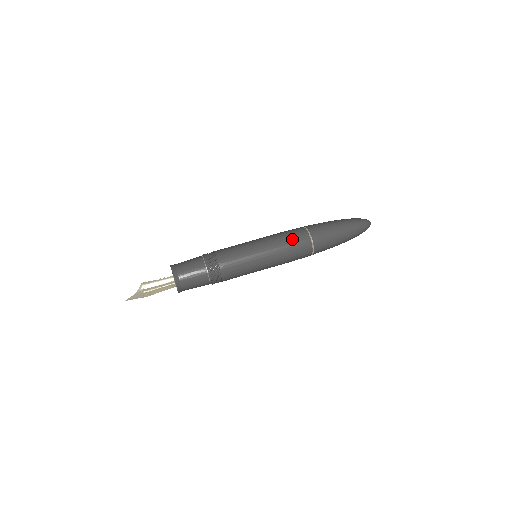
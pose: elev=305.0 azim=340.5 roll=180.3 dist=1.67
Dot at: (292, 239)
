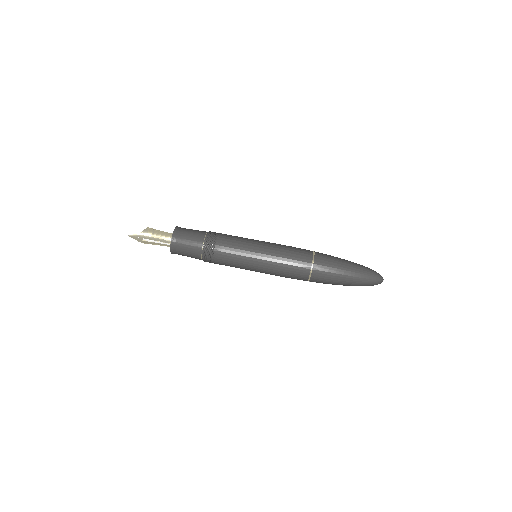
Dot at: (292, 264)
